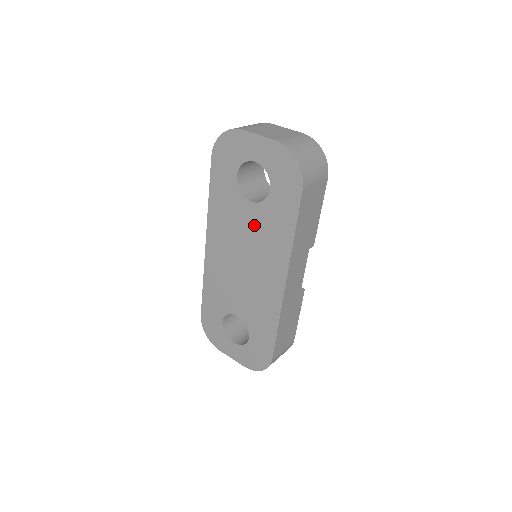
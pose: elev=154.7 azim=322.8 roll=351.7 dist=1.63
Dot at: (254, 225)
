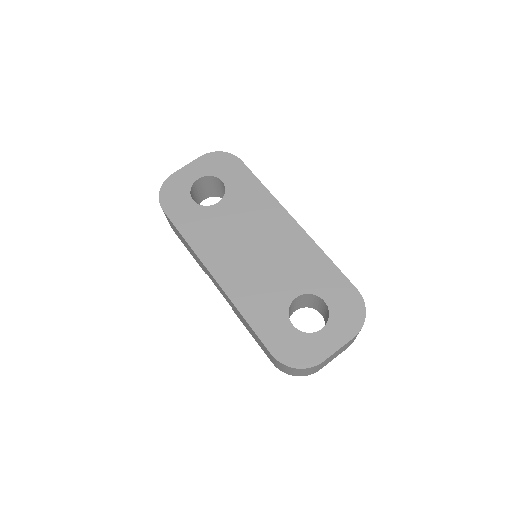
Dot at: (235, 213)
